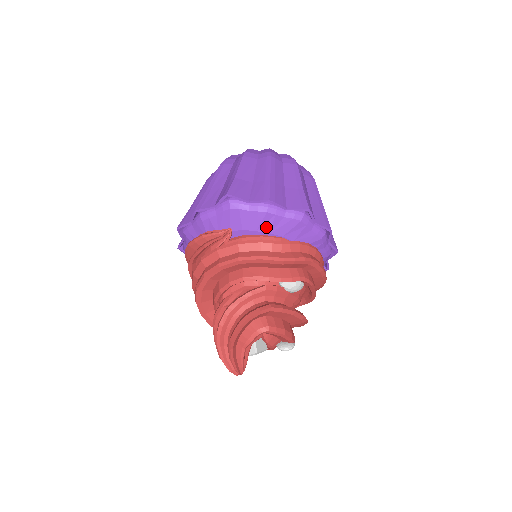
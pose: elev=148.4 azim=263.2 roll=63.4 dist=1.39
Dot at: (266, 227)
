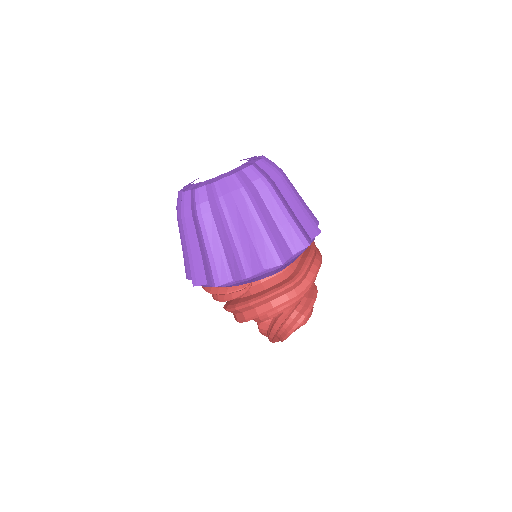
Dot at: (279, 270)
